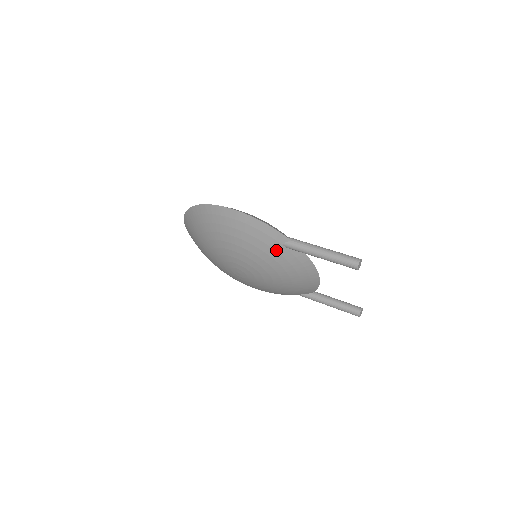
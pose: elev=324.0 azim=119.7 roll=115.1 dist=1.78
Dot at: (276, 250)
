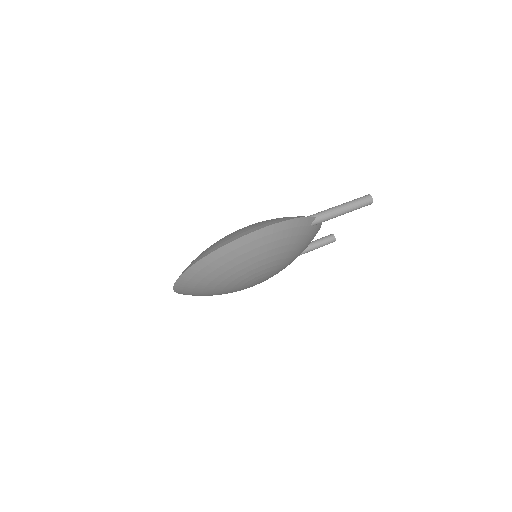
Dot at: (306, 234)
